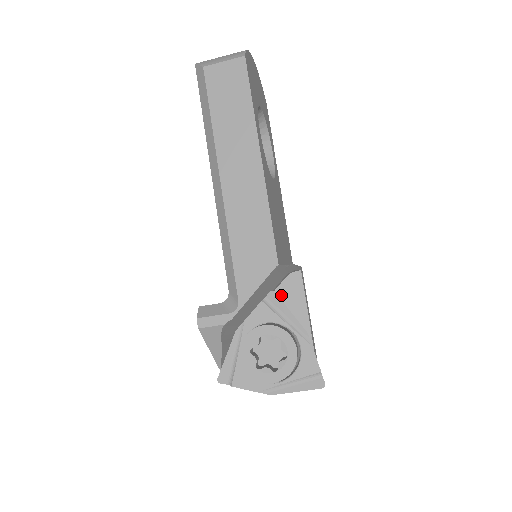
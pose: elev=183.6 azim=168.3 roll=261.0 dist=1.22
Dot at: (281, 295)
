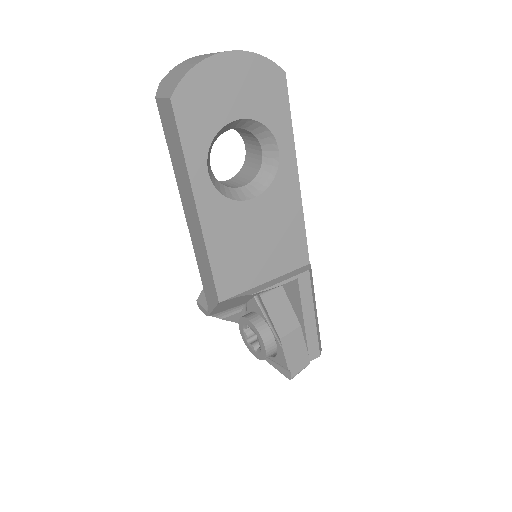
Dot at: (286, 289)
